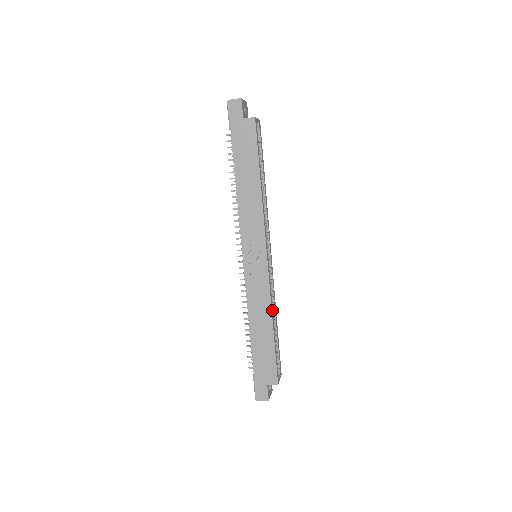
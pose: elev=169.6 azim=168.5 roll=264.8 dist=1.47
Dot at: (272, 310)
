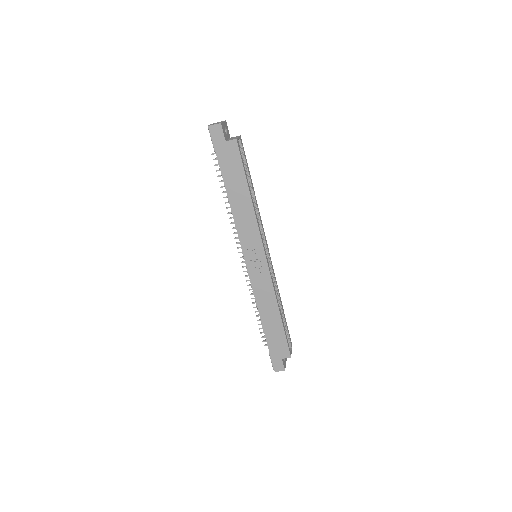
Dot at: (277, 300)
